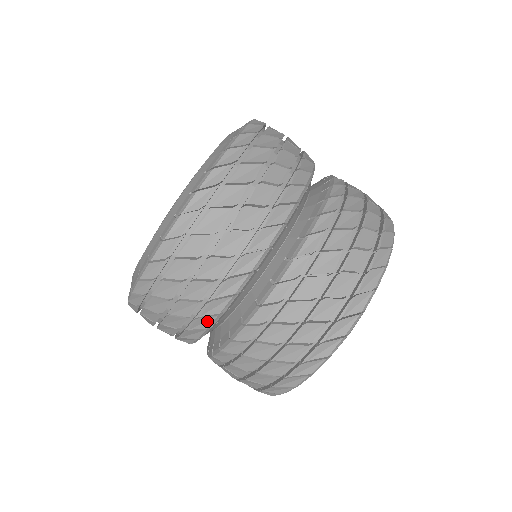
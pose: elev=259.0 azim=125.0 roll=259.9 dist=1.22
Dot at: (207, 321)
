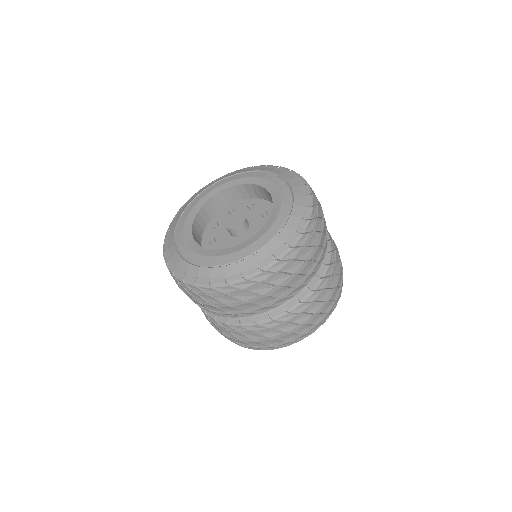
Dot at: (285, 300)
